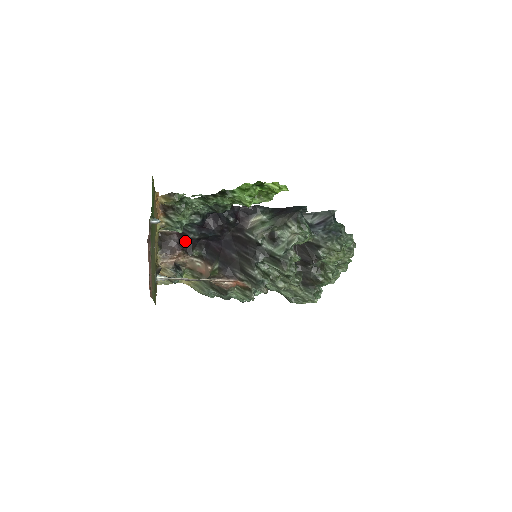
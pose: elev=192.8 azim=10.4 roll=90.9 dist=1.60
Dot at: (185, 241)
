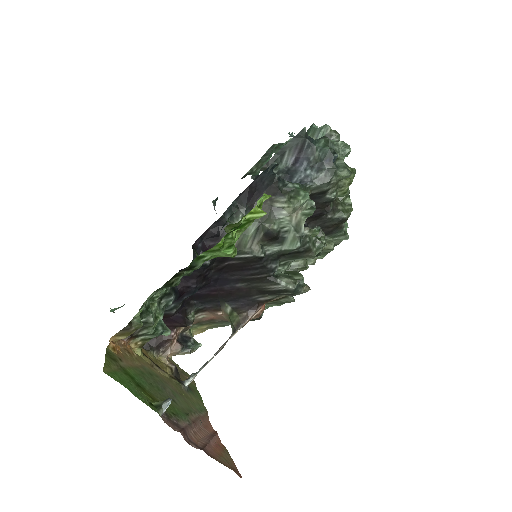
Dot at: (171, 319)
